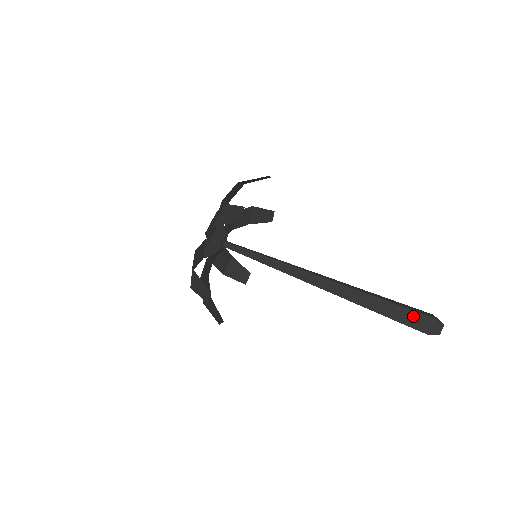
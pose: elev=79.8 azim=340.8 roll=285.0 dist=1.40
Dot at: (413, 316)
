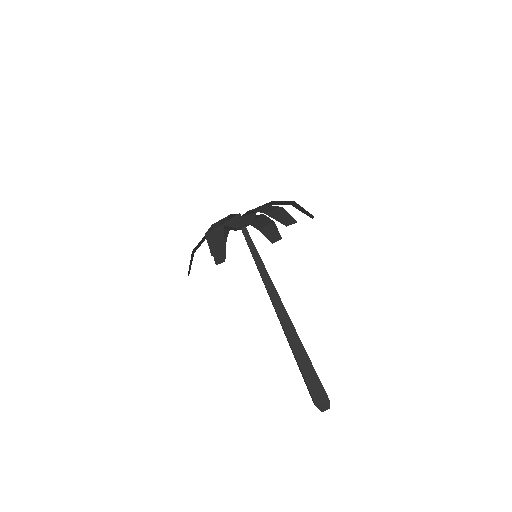
Dot at: (318, 386)
